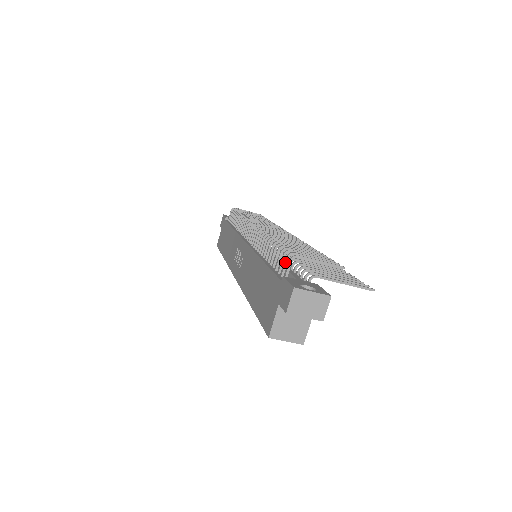
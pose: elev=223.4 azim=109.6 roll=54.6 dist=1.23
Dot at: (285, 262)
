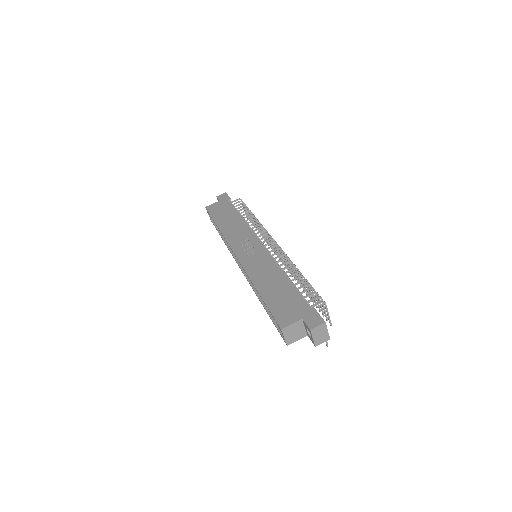
Dot at: (315, 298)
